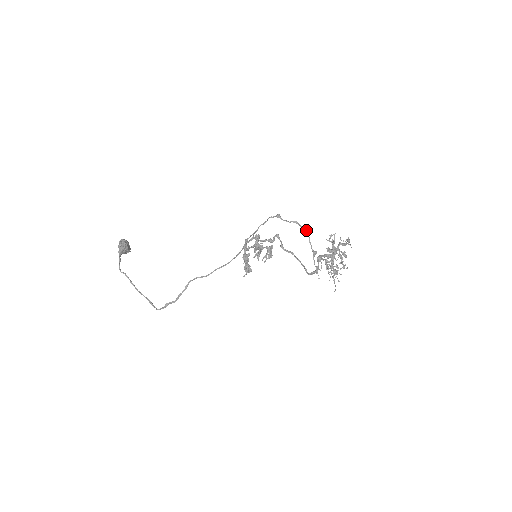
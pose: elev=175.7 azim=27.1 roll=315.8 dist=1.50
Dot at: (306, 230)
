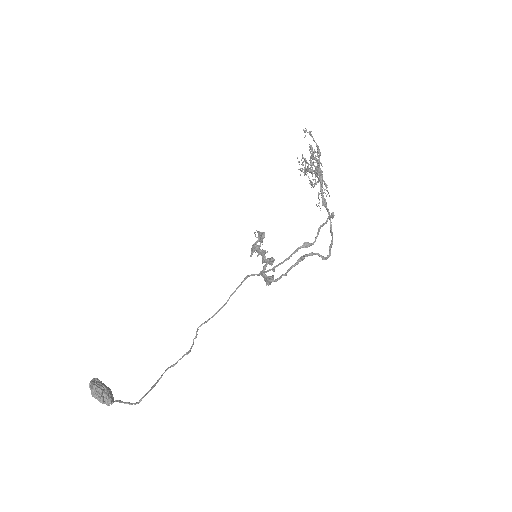
Dot at: (329, 217)
